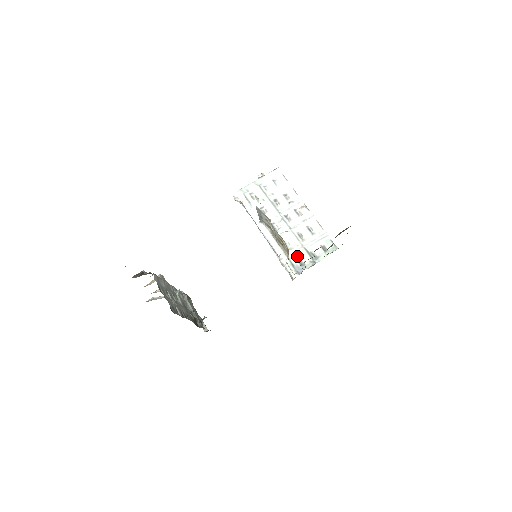
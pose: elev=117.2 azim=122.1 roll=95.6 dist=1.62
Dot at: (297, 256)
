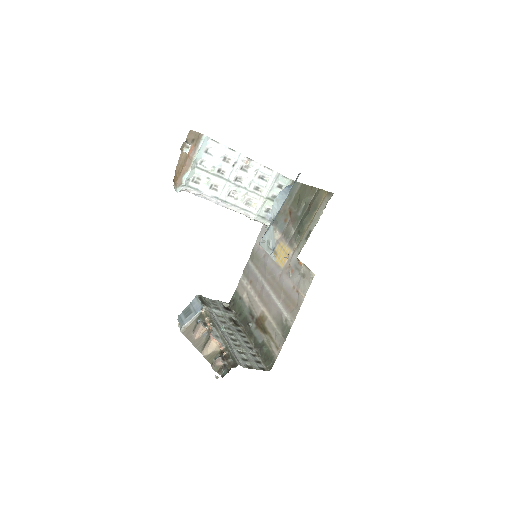
Dot at: (263, 208)
